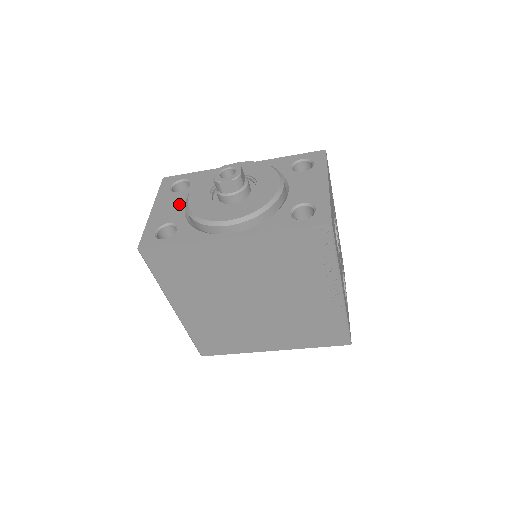
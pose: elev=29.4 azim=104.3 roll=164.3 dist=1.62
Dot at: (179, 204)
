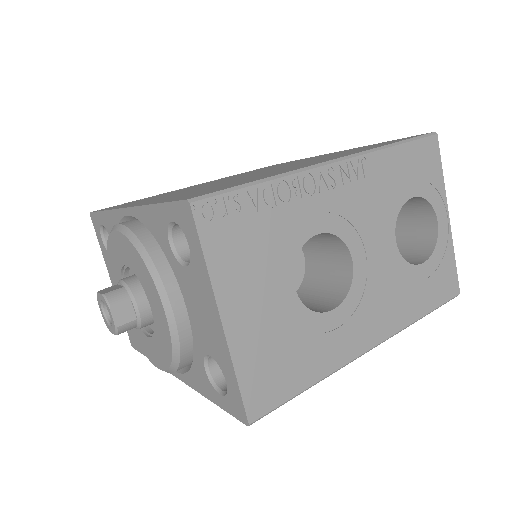
Dot at: occluded
